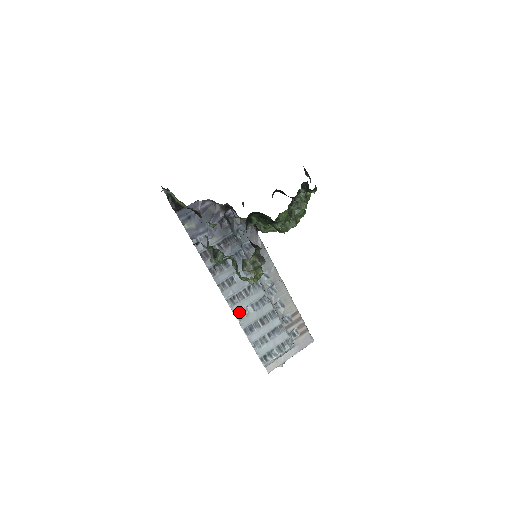
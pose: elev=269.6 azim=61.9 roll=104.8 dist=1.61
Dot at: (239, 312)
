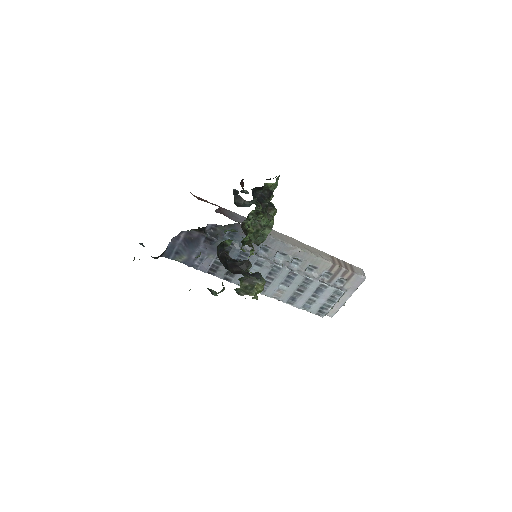
Dot at: (273, 294)
